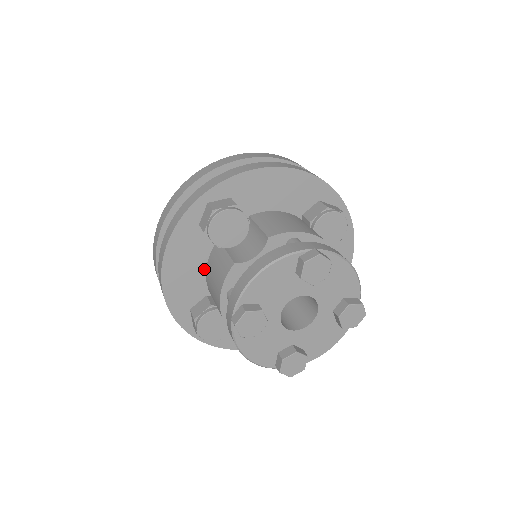
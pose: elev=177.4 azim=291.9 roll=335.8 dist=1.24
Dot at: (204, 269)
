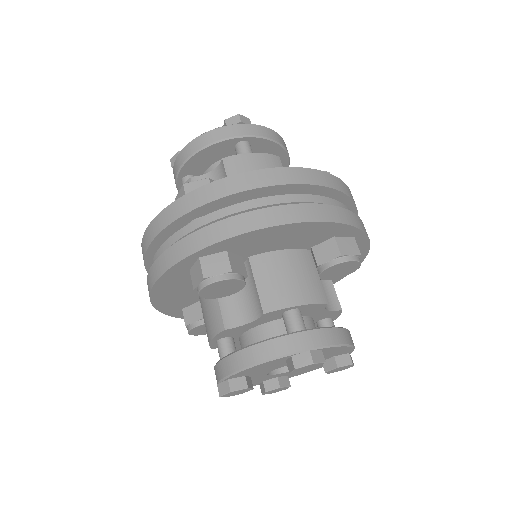
Dot at: occluded
